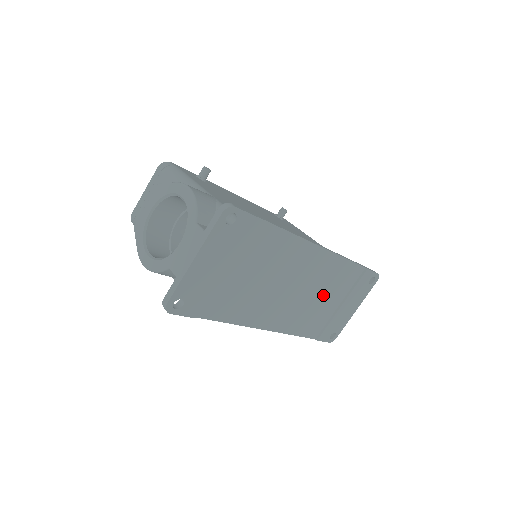
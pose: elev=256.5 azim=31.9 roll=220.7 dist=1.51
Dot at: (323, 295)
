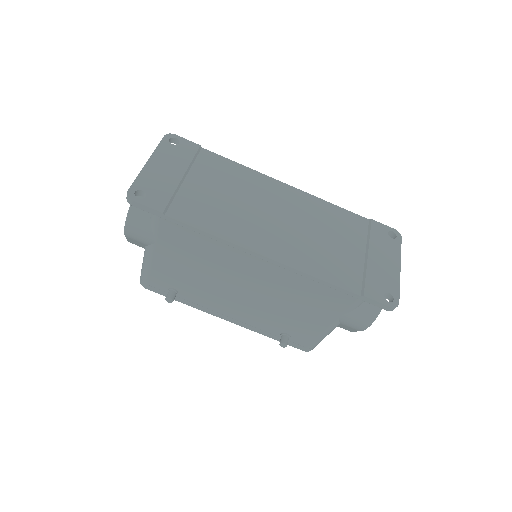
Dot at: (329, 237)
